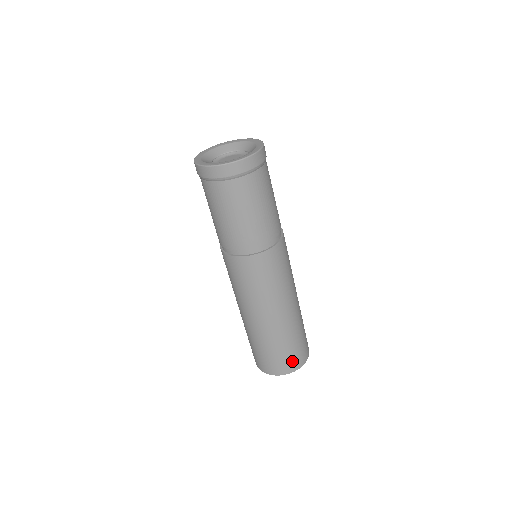
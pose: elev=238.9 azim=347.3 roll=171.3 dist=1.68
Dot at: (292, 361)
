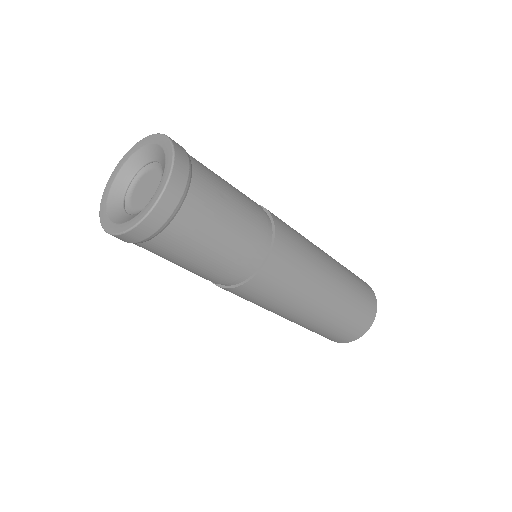
Dot at: (361, 325)
